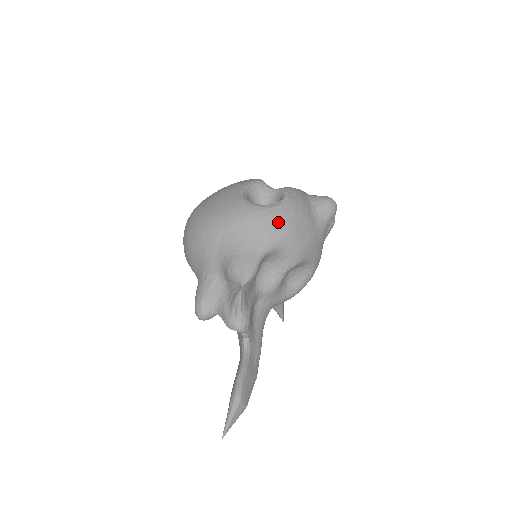
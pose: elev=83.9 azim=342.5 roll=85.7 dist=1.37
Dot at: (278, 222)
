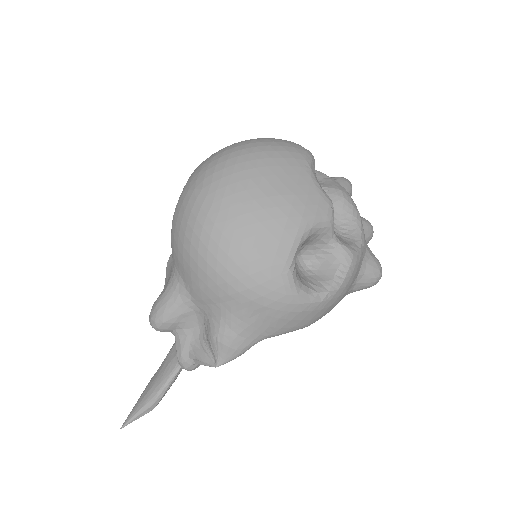
Dot at: (304, 319)
